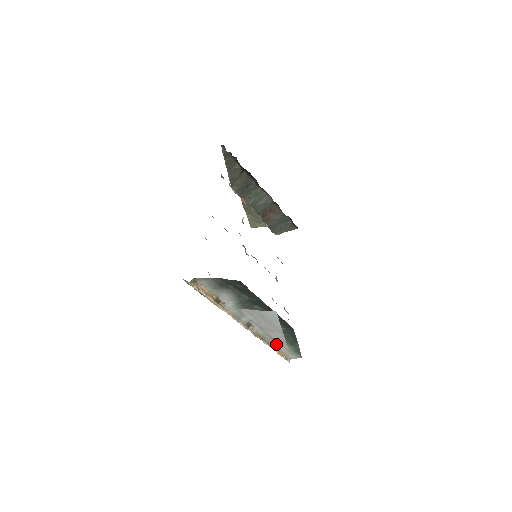
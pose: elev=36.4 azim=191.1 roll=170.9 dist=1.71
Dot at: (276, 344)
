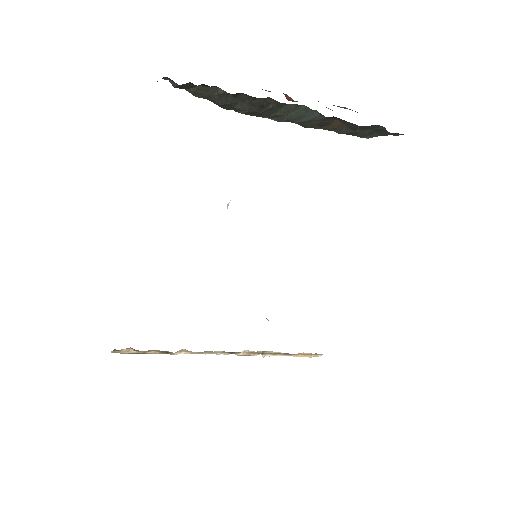
Dot at: occluded
